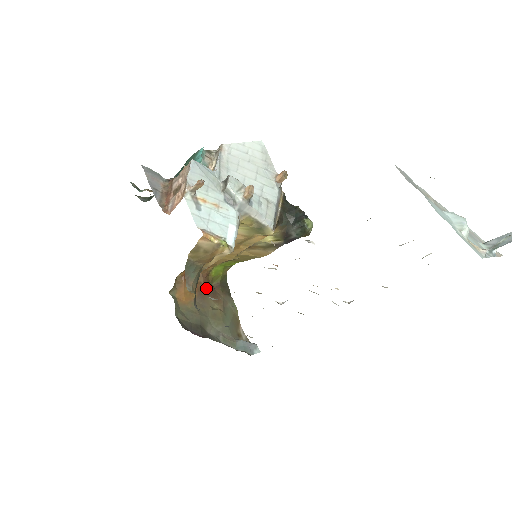
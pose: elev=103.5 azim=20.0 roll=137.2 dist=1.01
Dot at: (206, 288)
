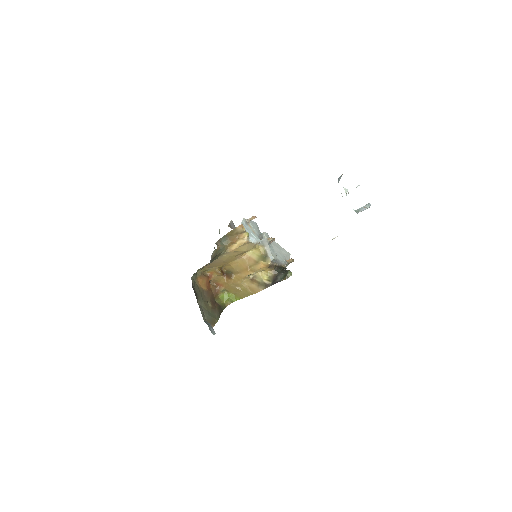
Dot at: (212, 296)
